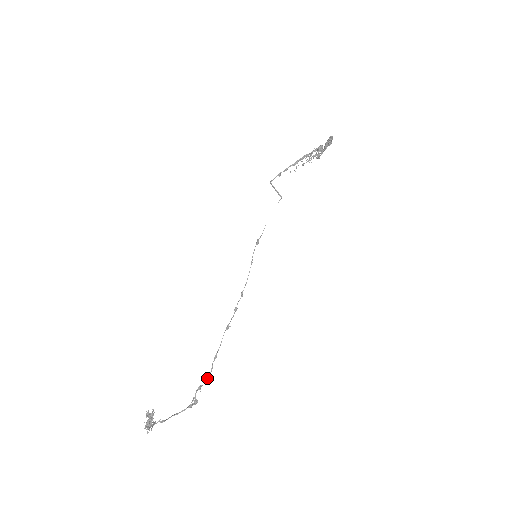
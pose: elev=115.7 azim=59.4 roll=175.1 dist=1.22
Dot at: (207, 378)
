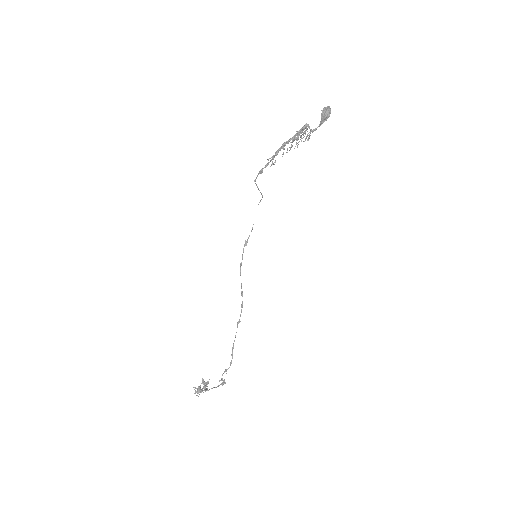
Dot at: (230, 364)
